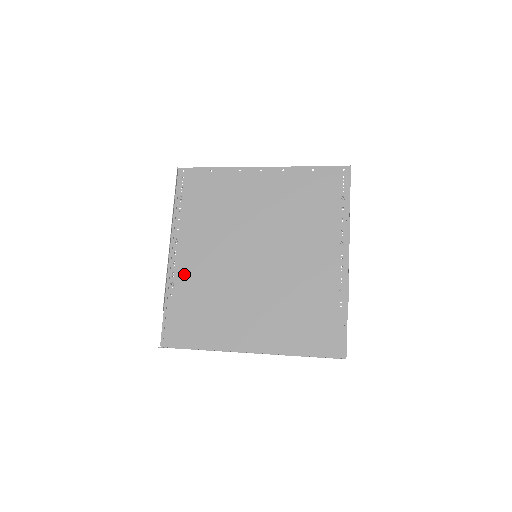
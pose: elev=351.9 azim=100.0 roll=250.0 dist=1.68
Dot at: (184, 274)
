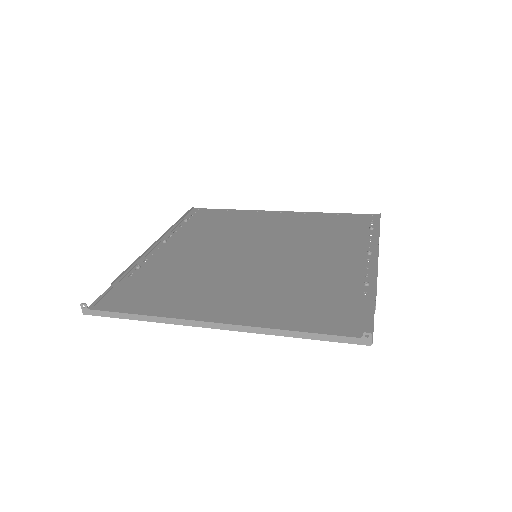
Dot at: (158, 262)
